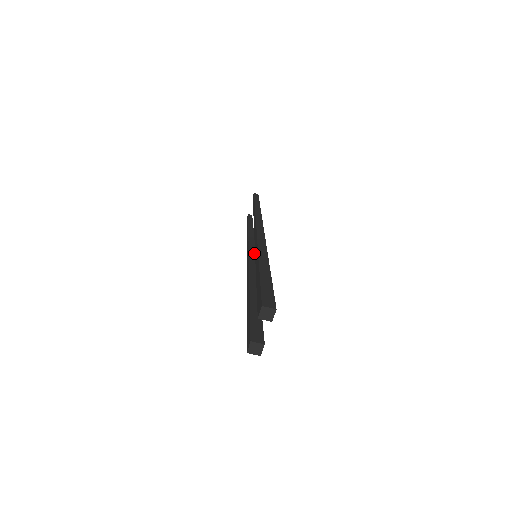
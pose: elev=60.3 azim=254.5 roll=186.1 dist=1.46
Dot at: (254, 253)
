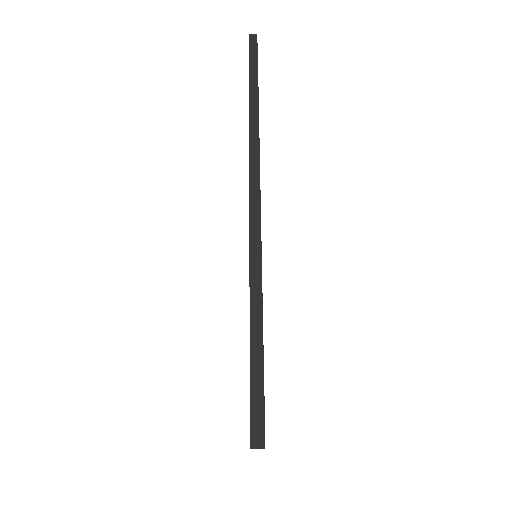
Dot at: occluded
